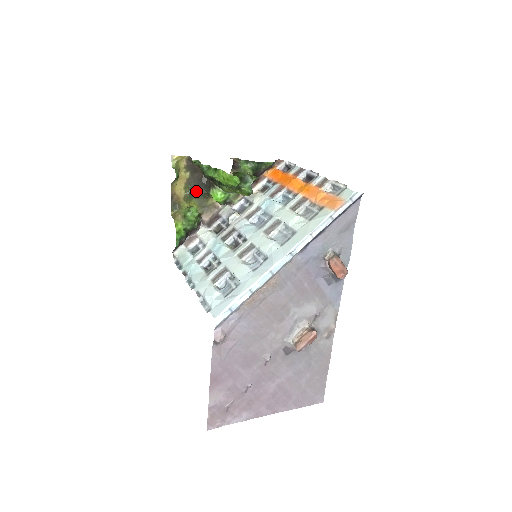
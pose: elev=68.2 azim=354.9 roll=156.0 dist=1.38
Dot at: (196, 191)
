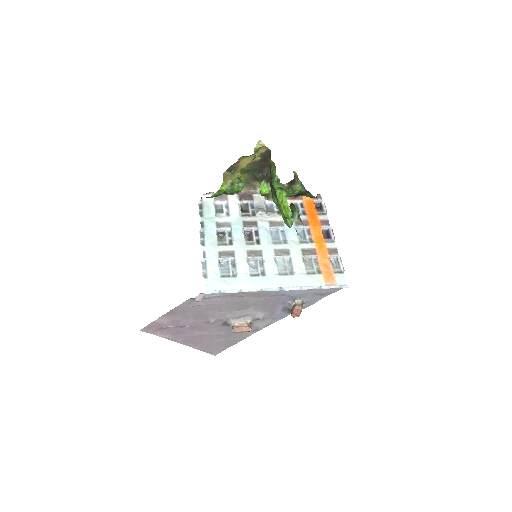
Dot at: (253, 171)
